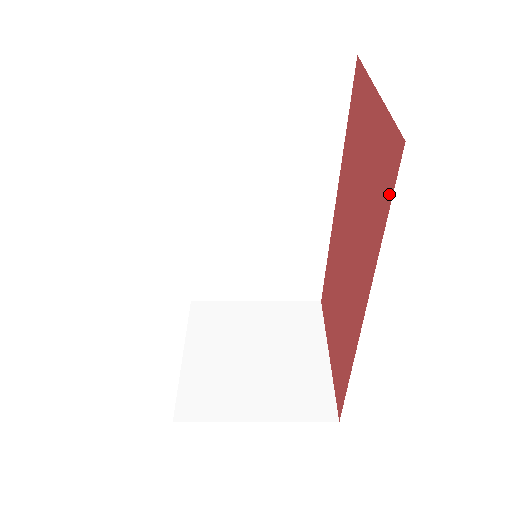
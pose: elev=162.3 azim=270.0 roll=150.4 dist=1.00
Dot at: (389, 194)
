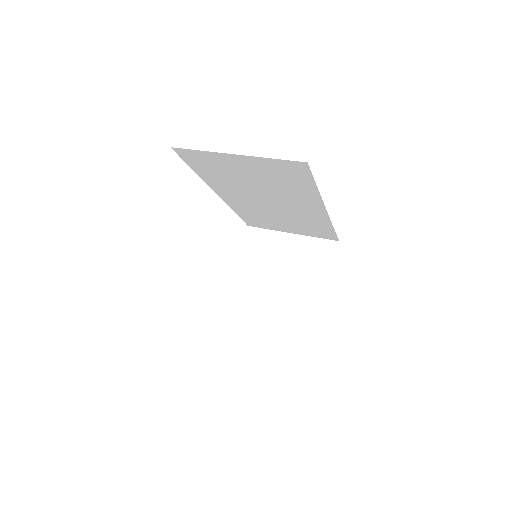
Dot at: occluded
